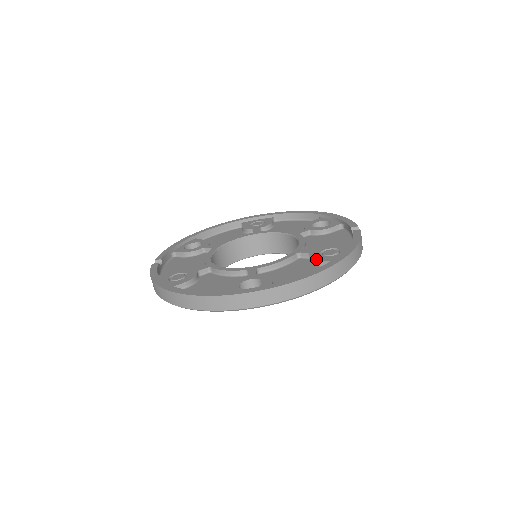
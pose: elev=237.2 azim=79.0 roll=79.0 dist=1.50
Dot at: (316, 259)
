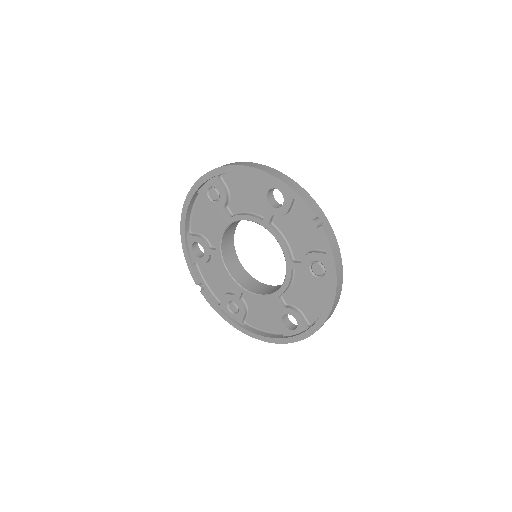
Dot at: occluded
